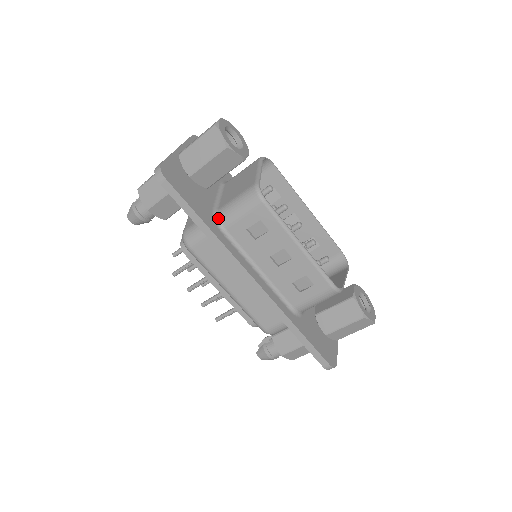
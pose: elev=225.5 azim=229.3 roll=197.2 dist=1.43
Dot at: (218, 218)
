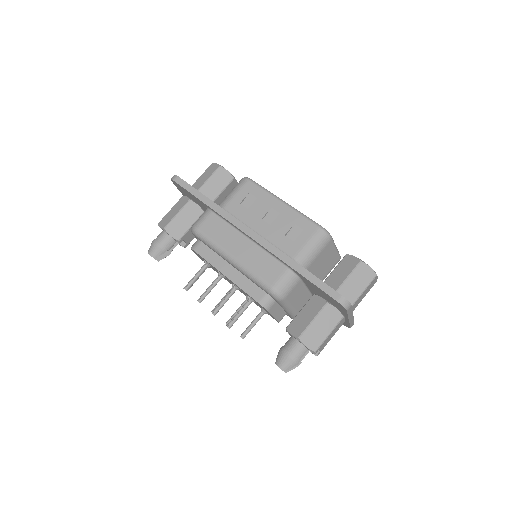
Dot at: occluded
